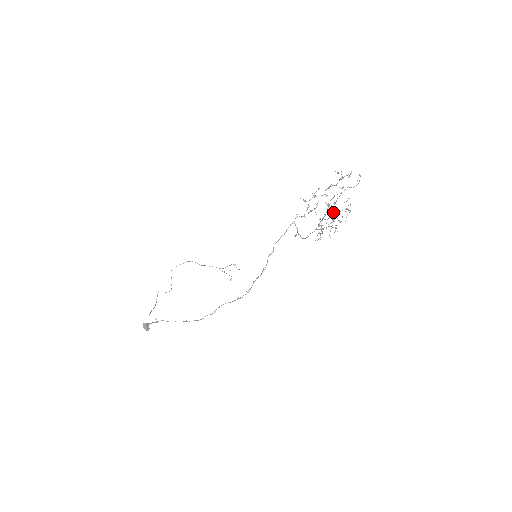
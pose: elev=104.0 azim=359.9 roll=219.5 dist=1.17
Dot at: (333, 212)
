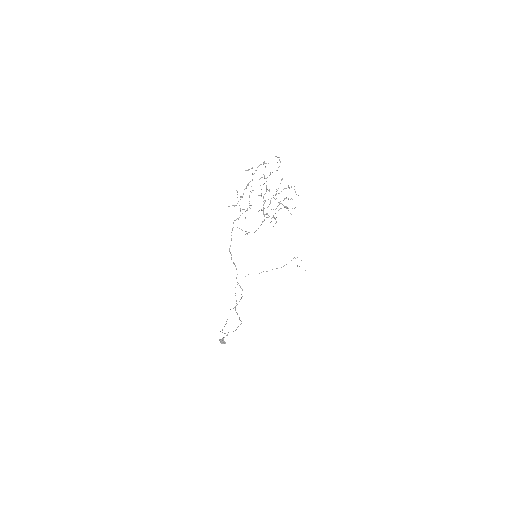
Dot at: occluded
